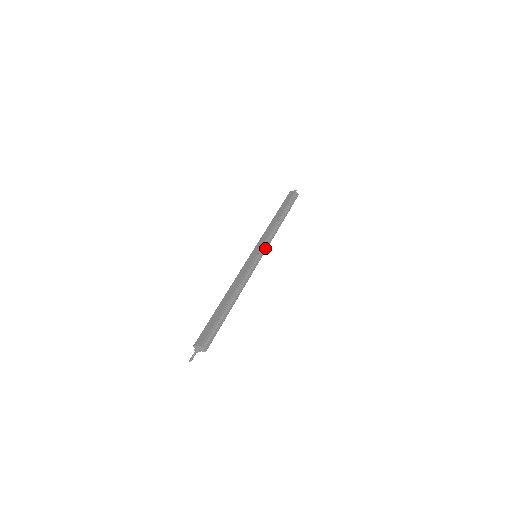
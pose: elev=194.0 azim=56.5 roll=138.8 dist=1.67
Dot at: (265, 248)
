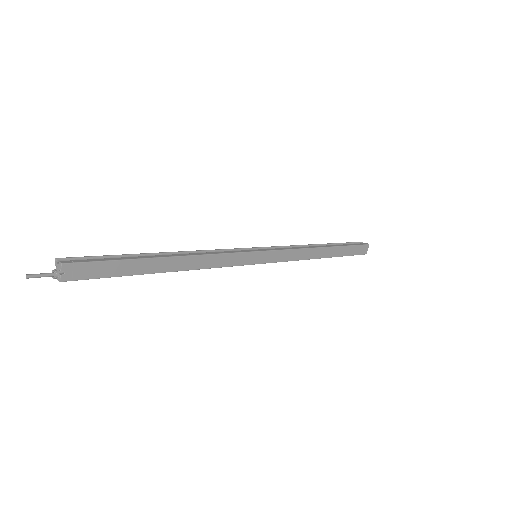
Dot at: (274, 249)
